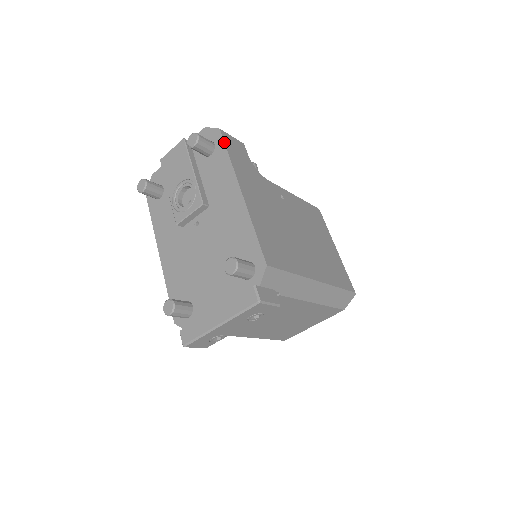
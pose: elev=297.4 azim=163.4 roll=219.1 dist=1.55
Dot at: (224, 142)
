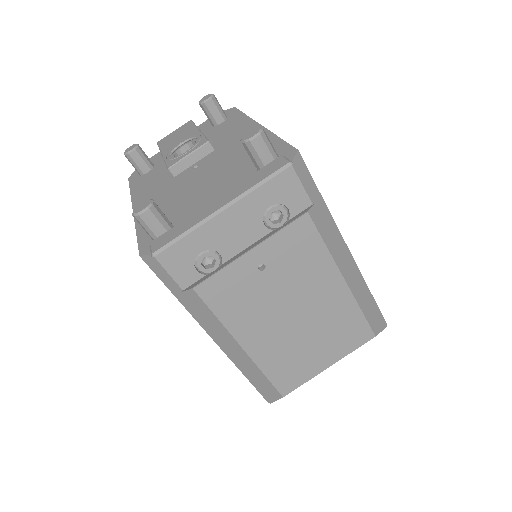
Dot at: (239, 110)
